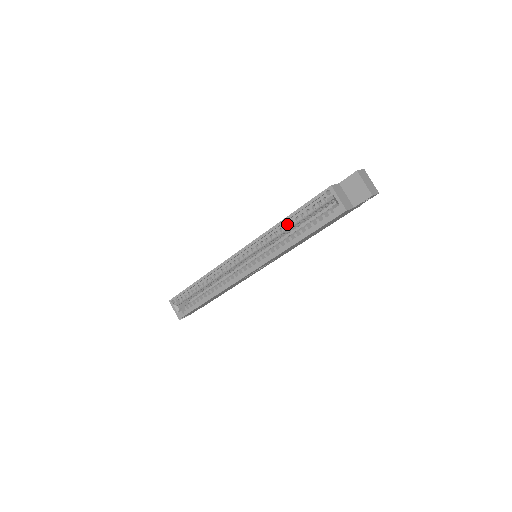
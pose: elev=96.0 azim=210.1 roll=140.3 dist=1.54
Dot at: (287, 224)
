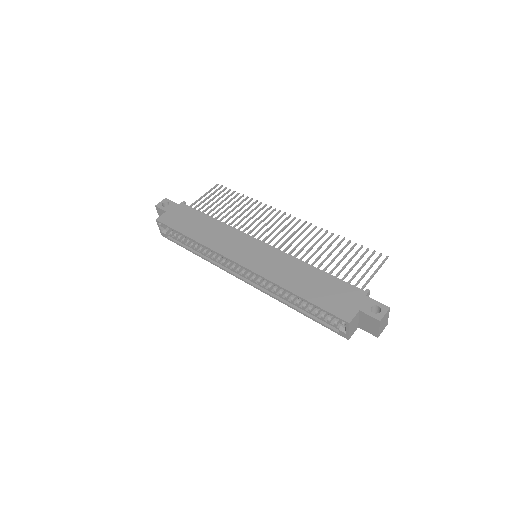
Dot at: (296, 288)
